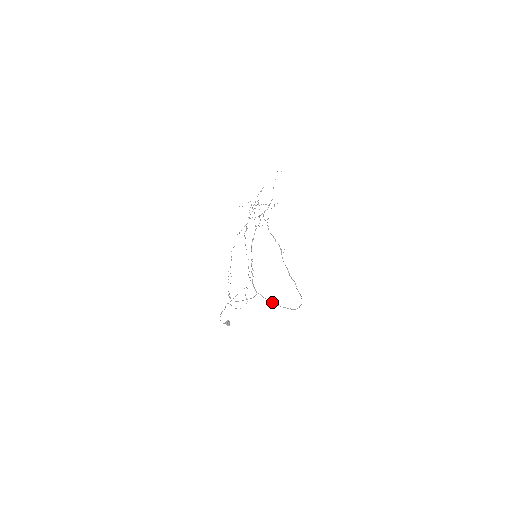
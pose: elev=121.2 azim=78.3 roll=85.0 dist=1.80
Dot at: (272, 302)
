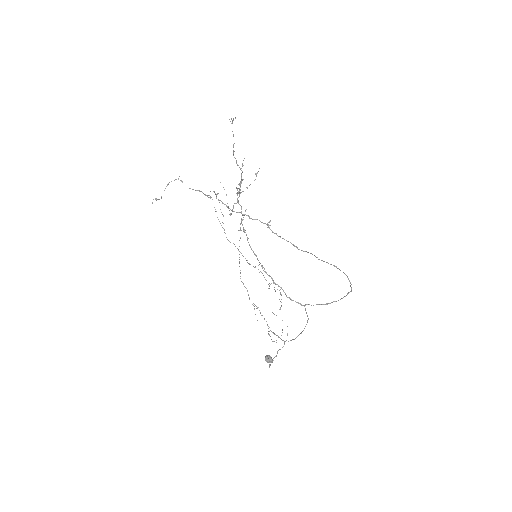
Dot at: (328, 303)
